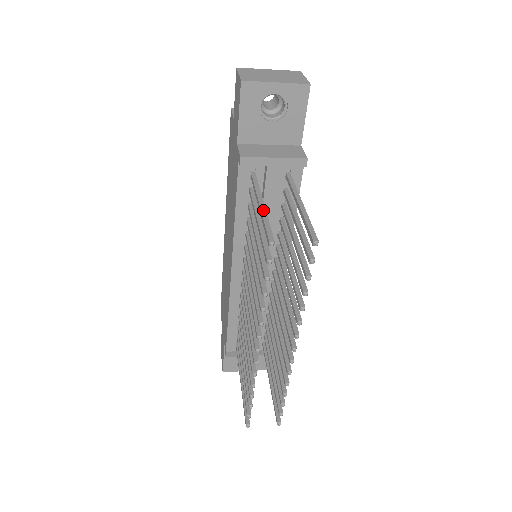
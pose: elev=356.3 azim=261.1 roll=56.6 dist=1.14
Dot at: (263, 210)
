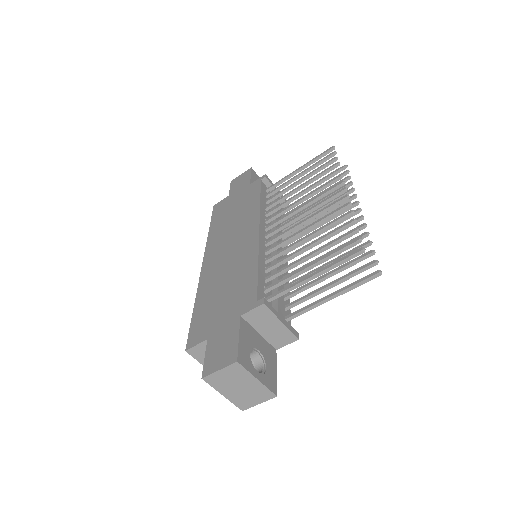
Dot at: (306, 164)
